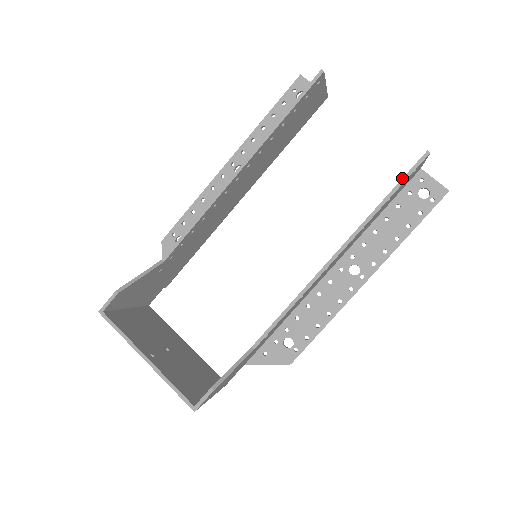
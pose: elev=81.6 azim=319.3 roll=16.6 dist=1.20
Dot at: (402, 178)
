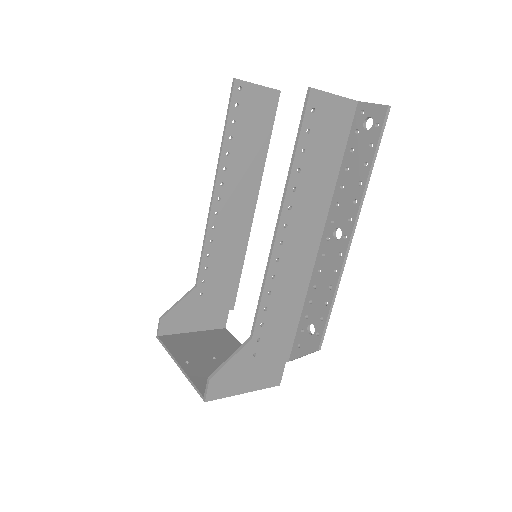
Dot at: (299, 126)
